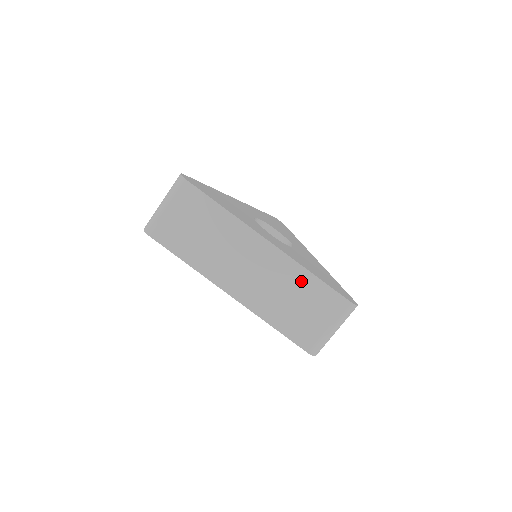
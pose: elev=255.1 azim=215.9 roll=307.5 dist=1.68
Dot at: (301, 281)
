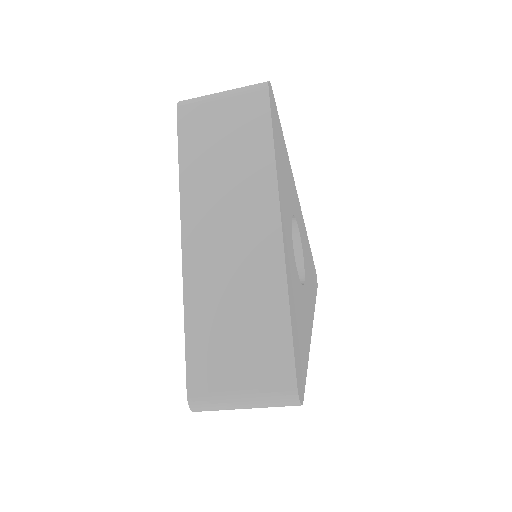
Dot at: occluded
